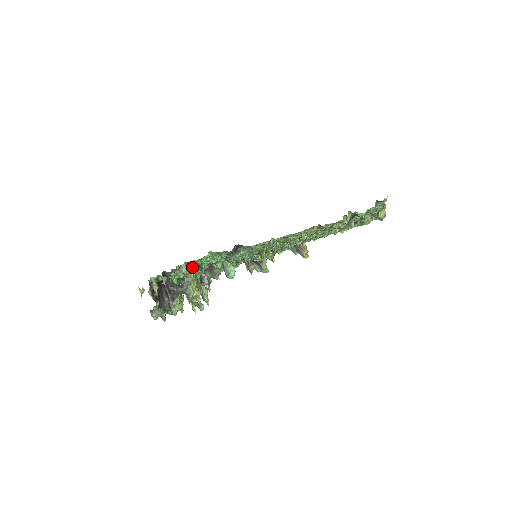
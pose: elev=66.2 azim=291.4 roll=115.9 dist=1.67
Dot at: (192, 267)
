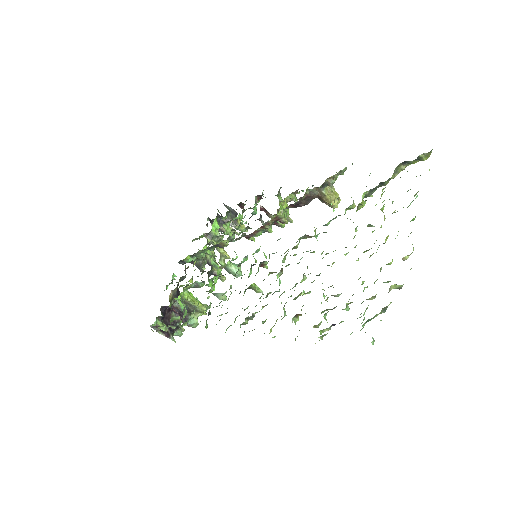
Dot at: (180, 322)
